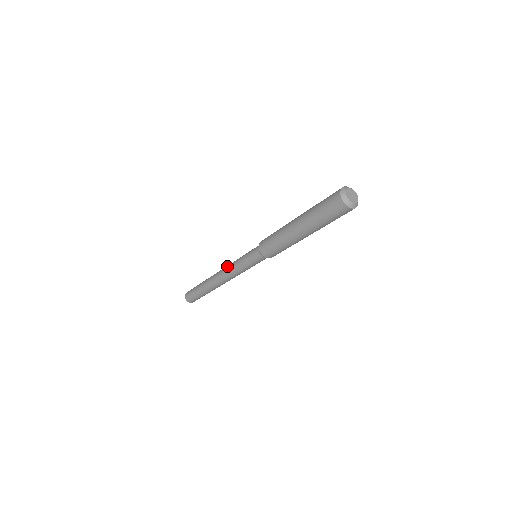
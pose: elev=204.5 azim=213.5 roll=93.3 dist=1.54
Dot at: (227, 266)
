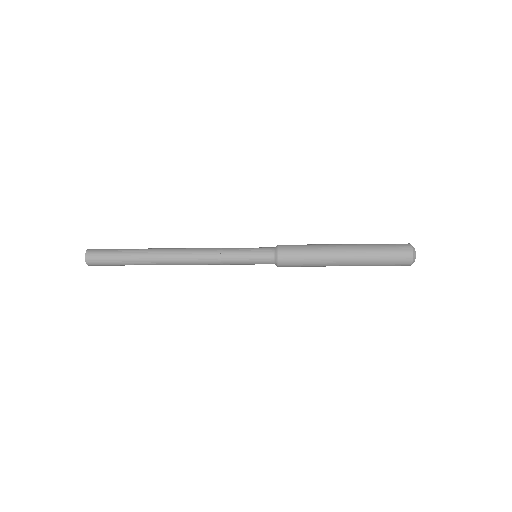
Dot at: (203, 254)
